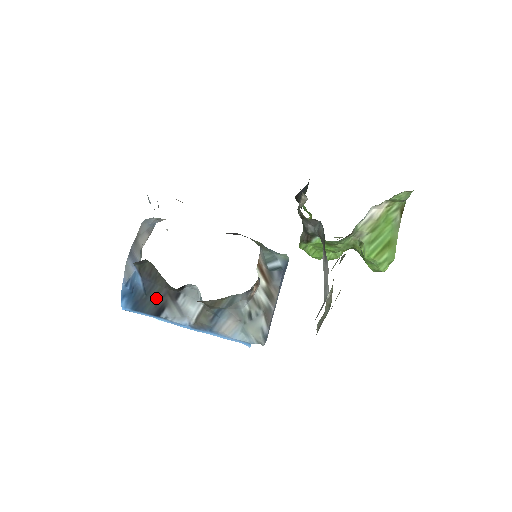
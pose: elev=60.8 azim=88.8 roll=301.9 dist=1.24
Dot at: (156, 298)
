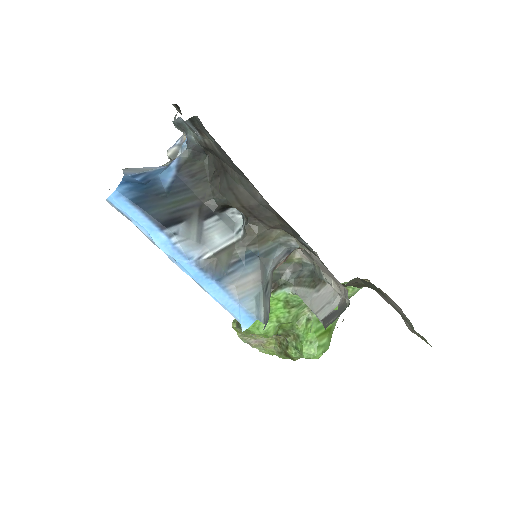
Dot at: (179, 204)
